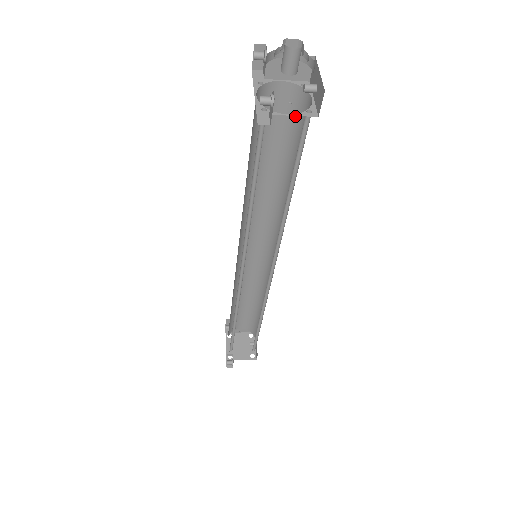
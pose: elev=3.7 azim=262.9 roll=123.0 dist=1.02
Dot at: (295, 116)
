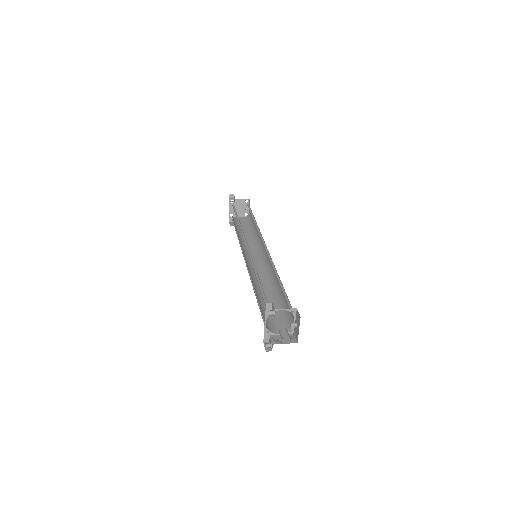
Dot at: (287, 302)
